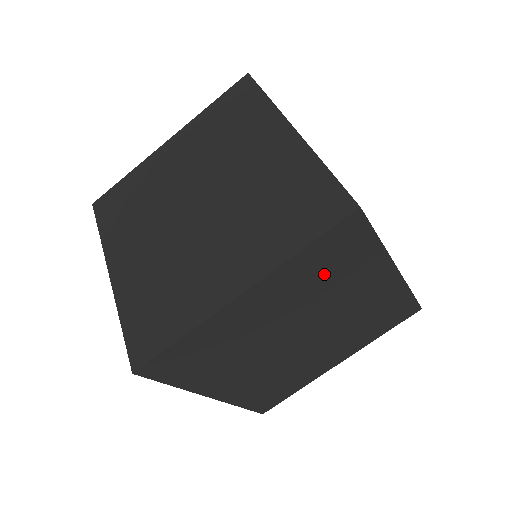
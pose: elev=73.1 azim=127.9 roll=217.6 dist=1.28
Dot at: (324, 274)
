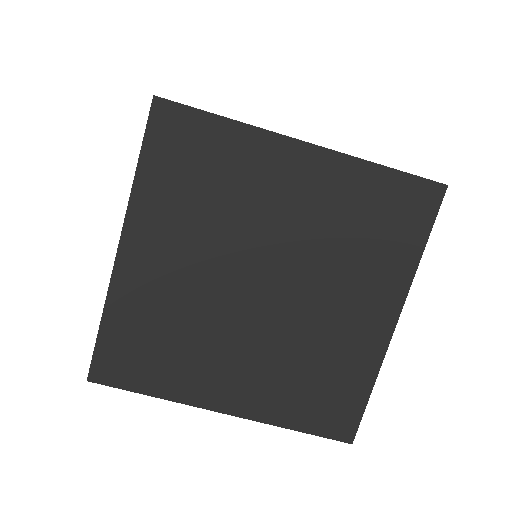
Dot at: occluded
